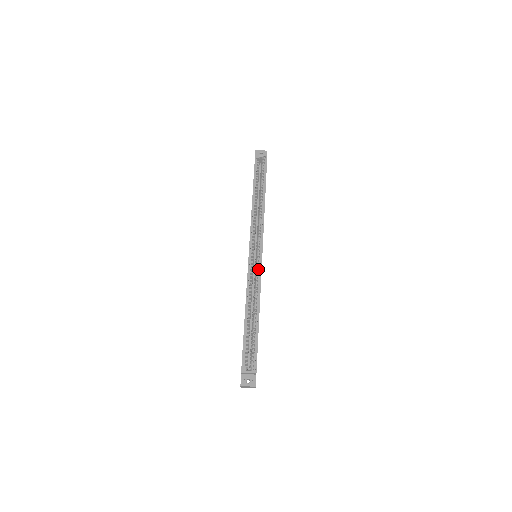
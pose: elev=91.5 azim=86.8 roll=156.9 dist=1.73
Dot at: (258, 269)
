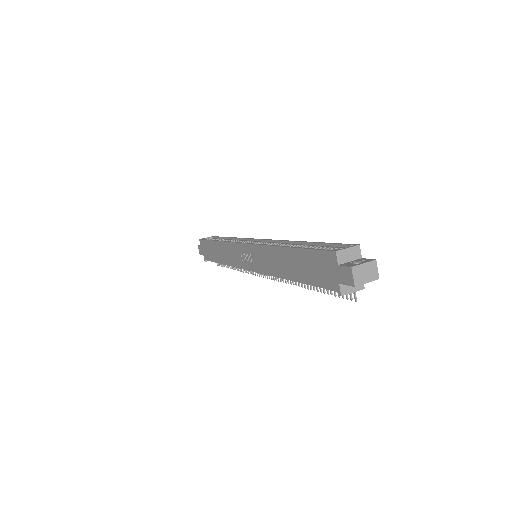
Dot at: (267, 243)
